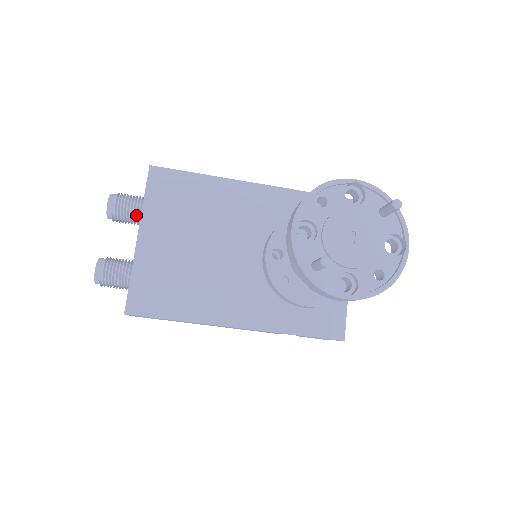
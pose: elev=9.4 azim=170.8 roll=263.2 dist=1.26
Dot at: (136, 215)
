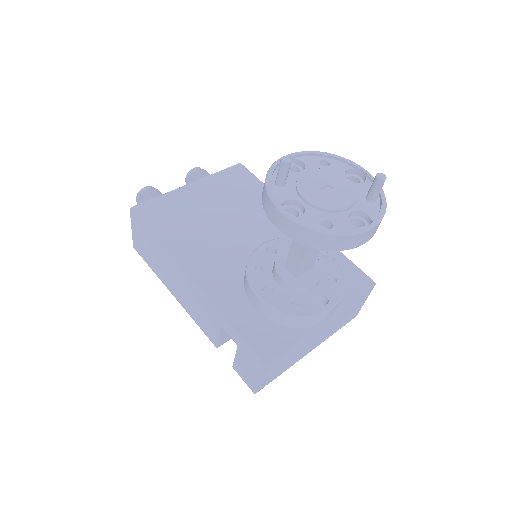
Dot at: occluded
